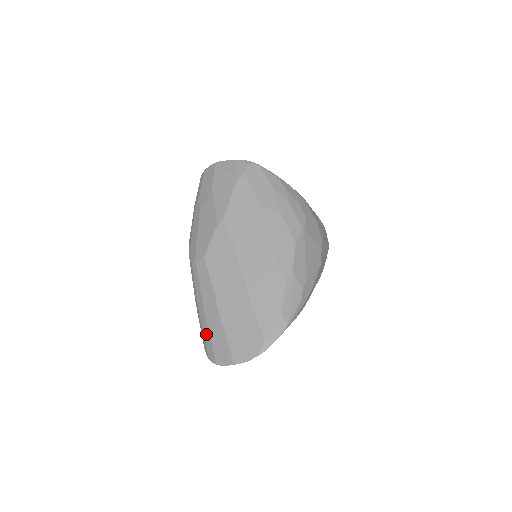
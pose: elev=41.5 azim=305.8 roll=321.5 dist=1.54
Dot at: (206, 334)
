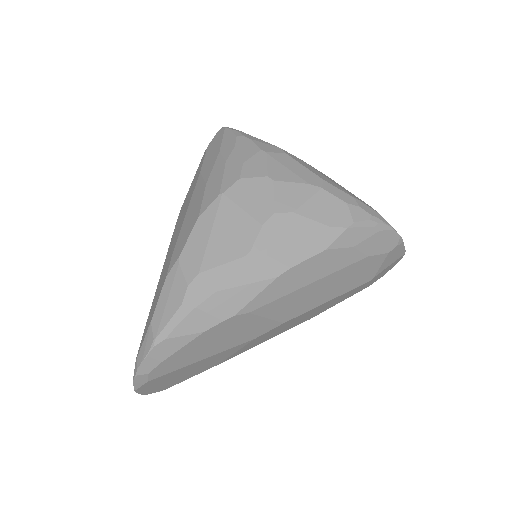
Dot at: occluded
